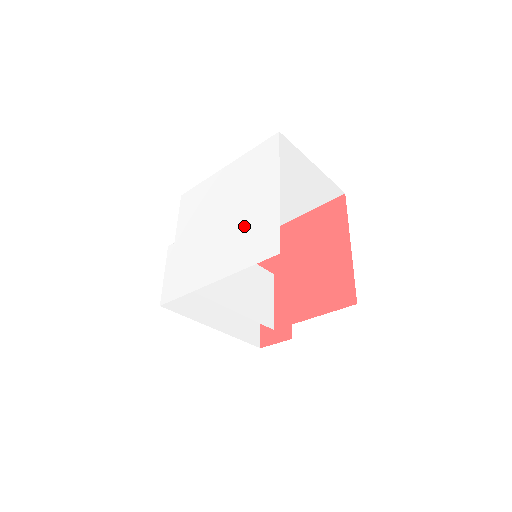
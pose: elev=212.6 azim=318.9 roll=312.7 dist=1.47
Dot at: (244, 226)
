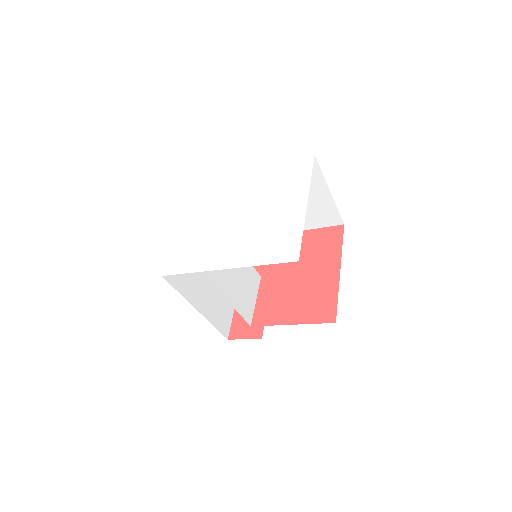
Dot at: (265, 227)
